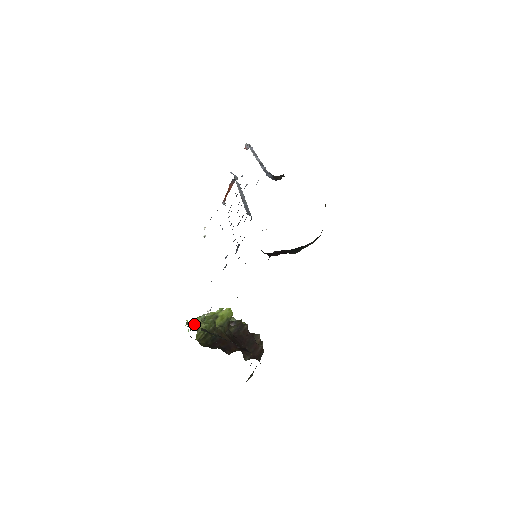
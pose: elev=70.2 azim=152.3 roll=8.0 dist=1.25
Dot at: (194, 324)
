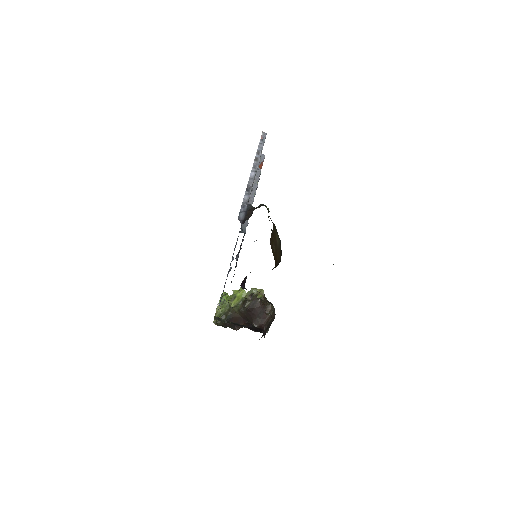
Dot at: occluded
